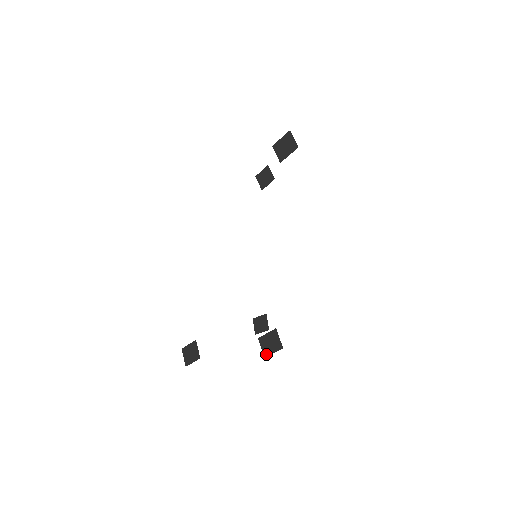
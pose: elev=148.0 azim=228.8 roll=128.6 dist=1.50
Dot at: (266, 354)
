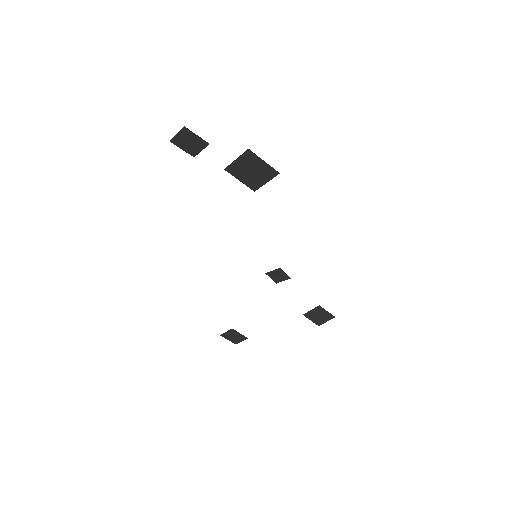
Dot at: (319, 324)
